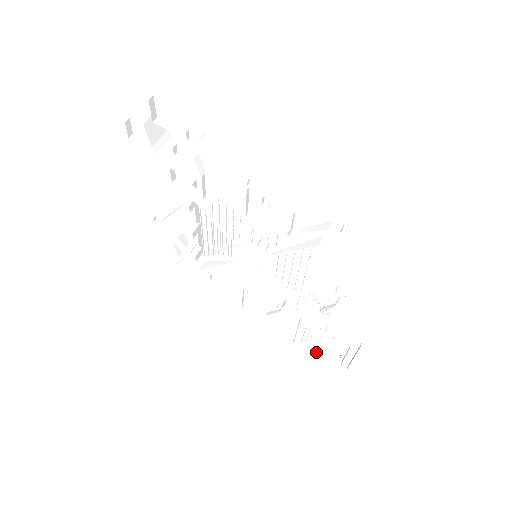
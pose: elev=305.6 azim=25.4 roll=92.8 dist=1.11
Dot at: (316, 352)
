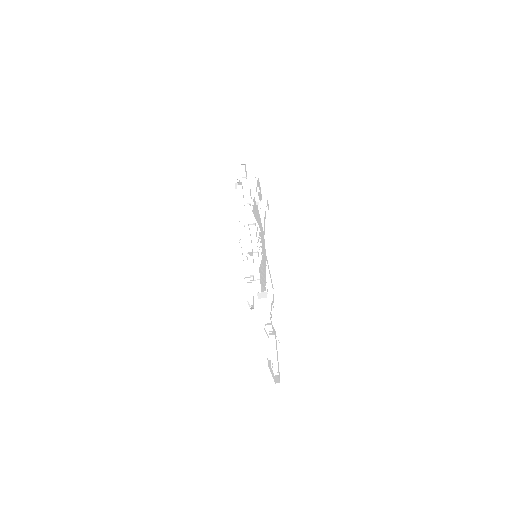
Dot at: occluded
